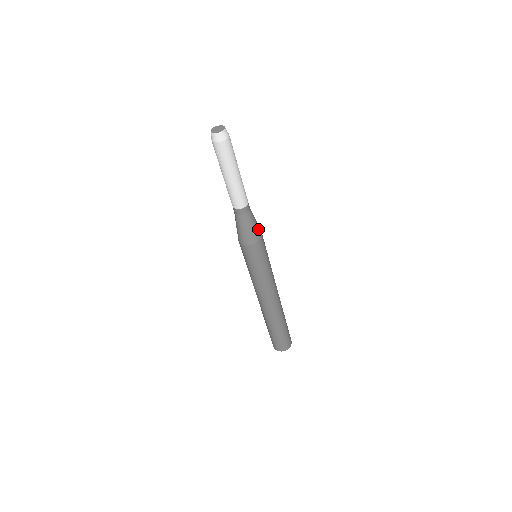
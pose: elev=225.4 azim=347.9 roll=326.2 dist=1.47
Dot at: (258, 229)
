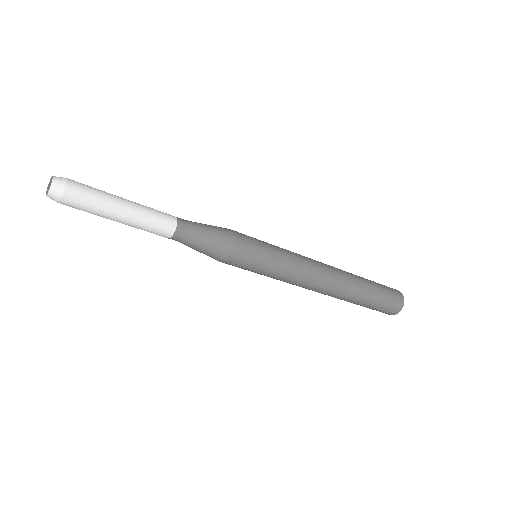
Dot at: (220, 230)
